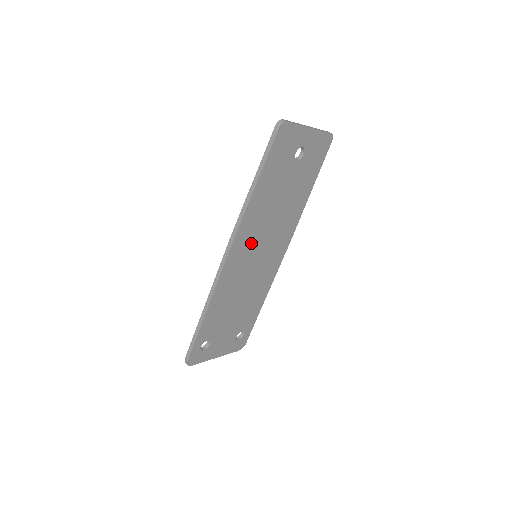
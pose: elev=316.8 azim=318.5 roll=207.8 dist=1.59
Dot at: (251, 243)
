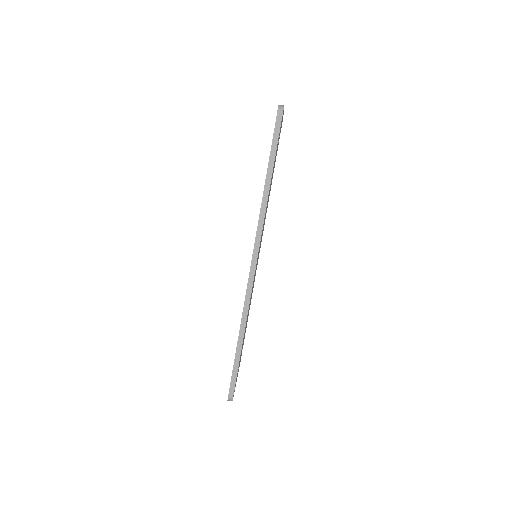
Dot at: occluded
